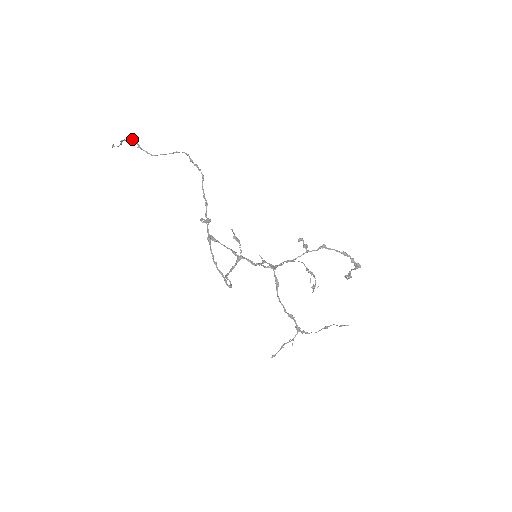
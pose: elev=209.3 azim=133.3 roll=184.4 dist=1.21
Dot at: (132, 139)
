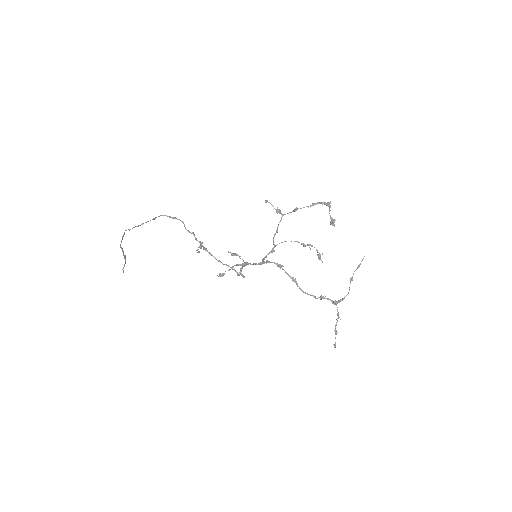
Dot at: (124, 232)
